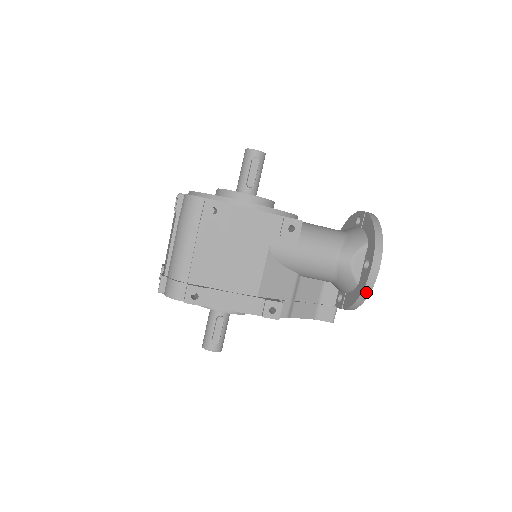
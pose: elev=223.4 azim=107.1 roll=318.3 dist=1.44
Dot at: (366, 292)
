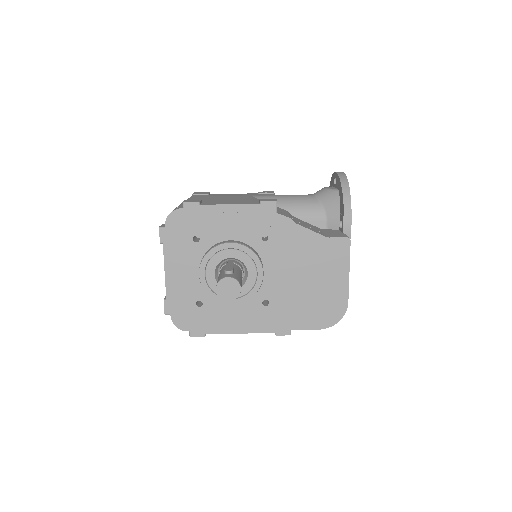
Dot at: (344, 180)
